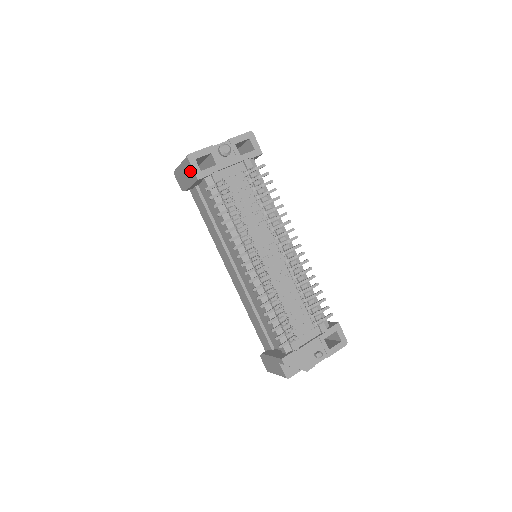
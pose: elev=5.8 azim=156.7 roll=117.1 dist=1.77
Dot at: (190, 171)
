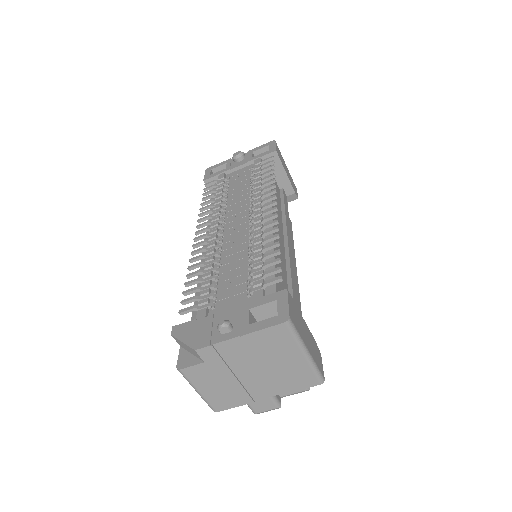
Dot at: occluded
